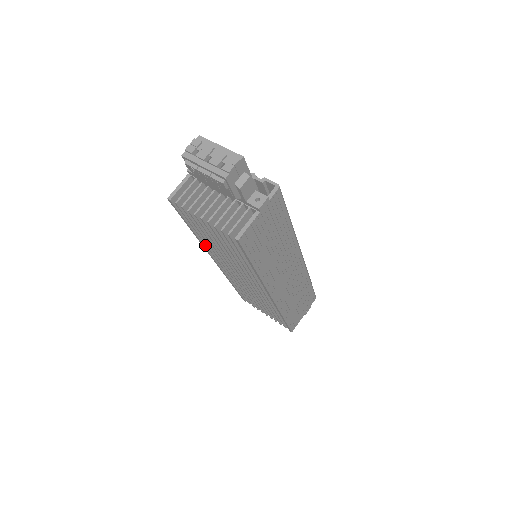
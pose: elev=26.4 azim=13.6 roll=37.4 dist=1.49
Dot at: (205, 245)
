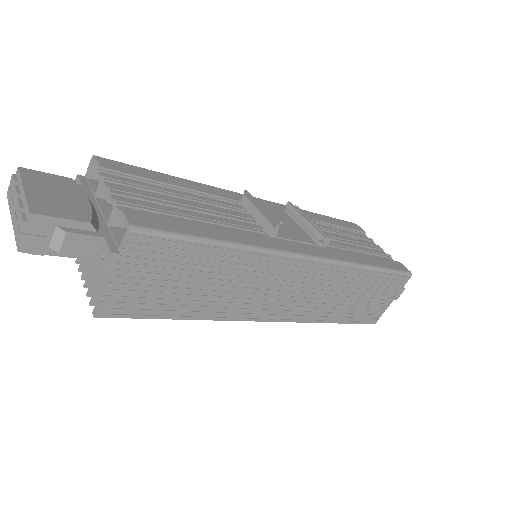
Dot at: occluded
